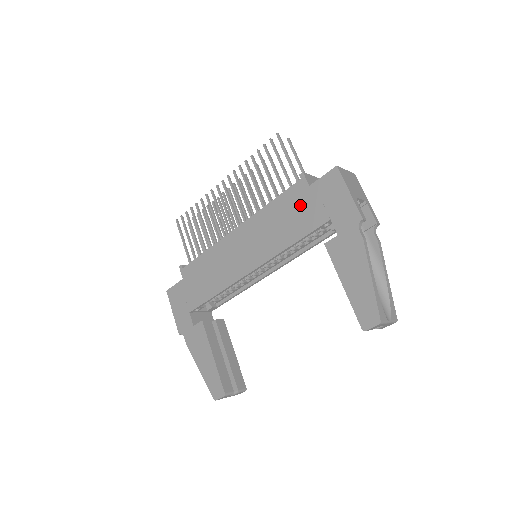
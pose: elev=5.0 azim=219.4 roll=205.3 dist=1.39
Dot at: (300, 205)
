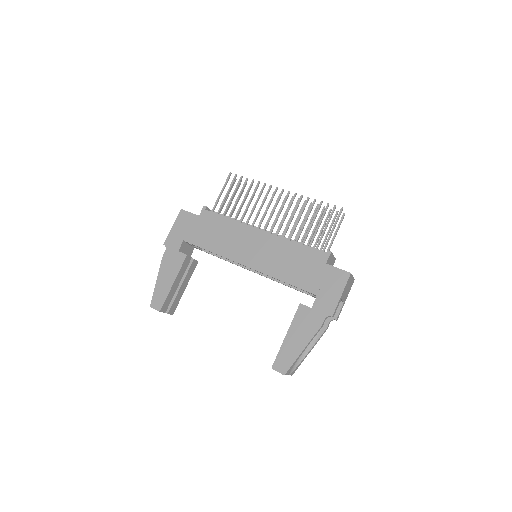
Dot at: (310, 267)
